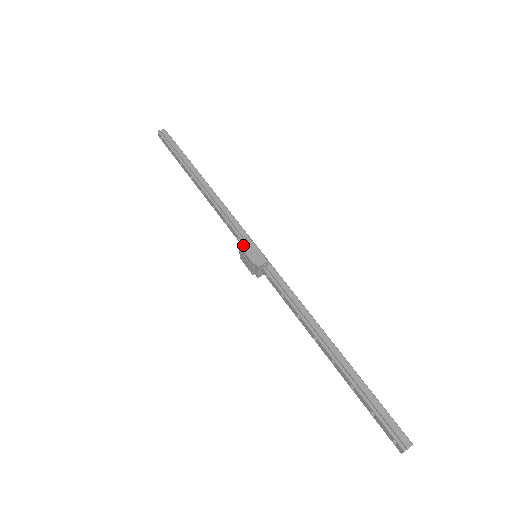
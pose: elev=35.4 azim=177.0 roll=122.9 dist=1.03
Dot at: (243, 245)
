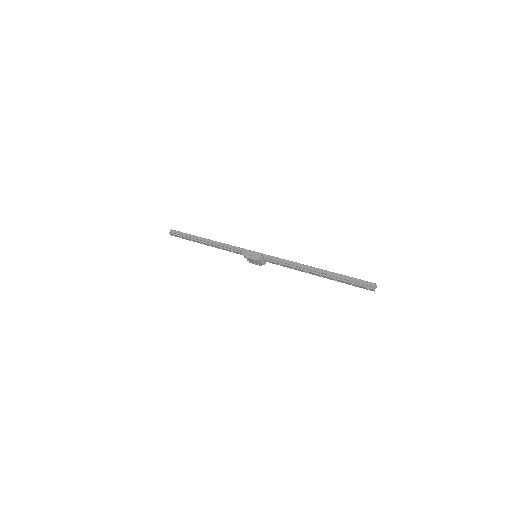
Dot at: (246, 256)
